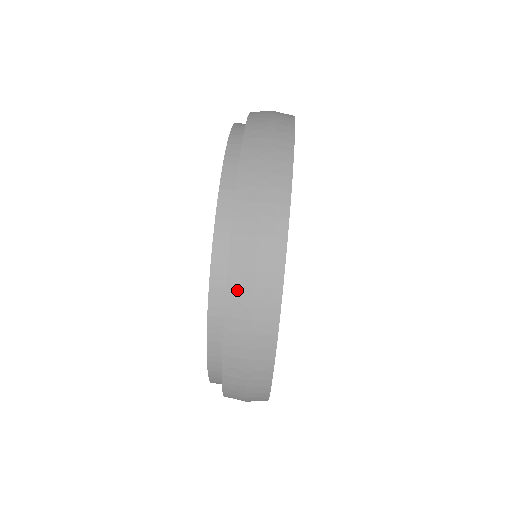
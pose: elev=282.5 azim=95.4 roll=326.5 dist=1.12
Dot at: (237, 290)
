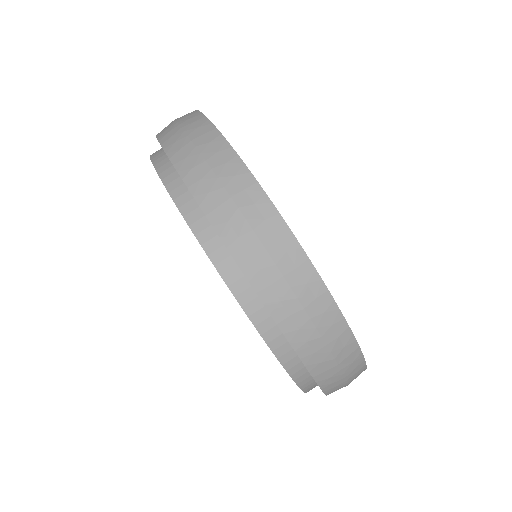
Dot at: (270, 292)
